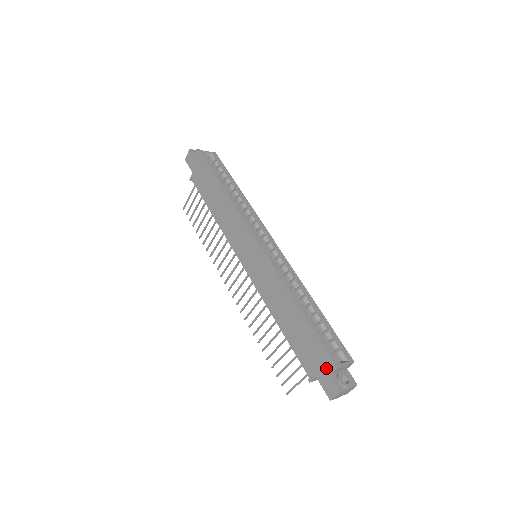
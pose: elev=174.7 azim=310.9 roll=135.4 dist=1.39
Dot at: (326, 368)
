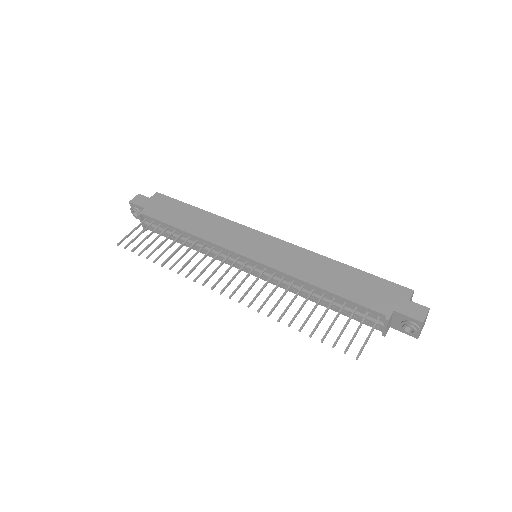
Dot at: (402, 296)
